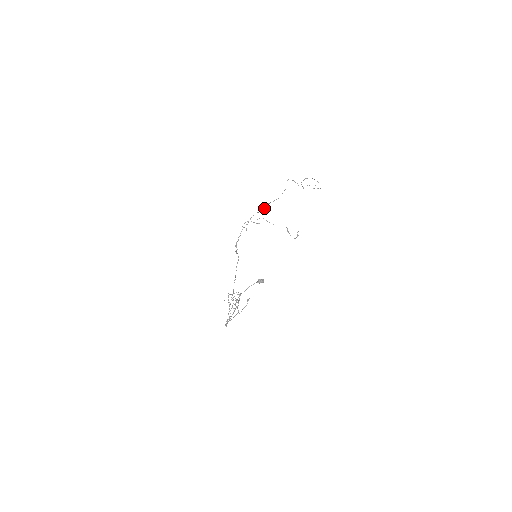
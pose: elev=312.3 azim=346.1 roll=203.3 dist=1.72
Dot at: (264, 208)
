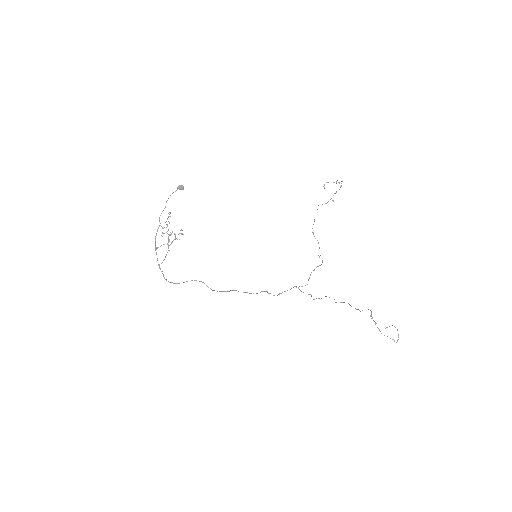
Dot at: occluded
